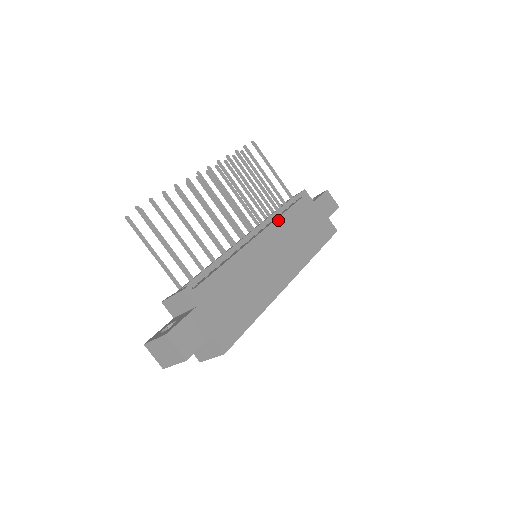
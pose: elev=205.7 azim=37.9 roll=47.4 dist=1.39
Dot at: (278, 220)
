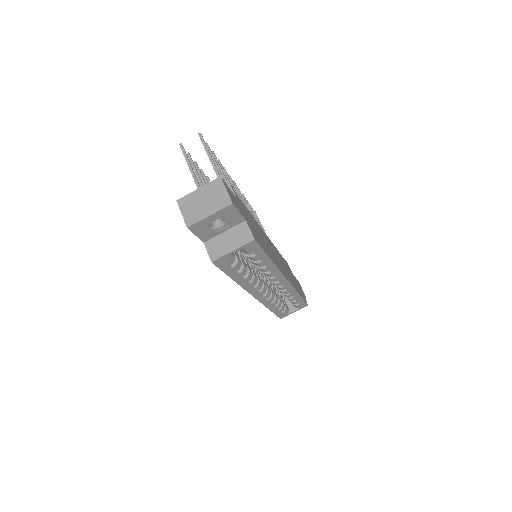
Dot at: occluded
